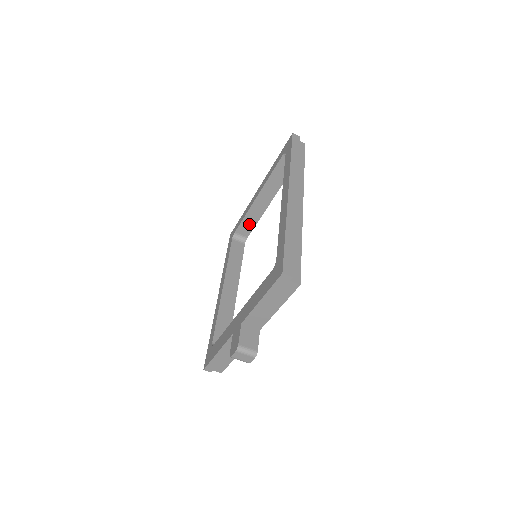
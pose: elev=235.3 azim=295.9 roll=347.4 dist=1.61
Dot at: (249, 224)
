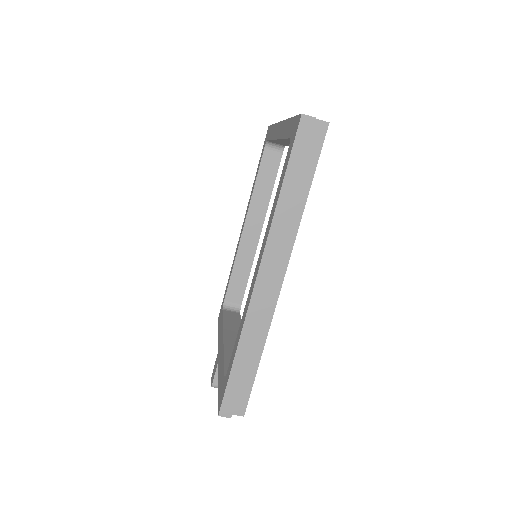
Dot at: (281, 143)
